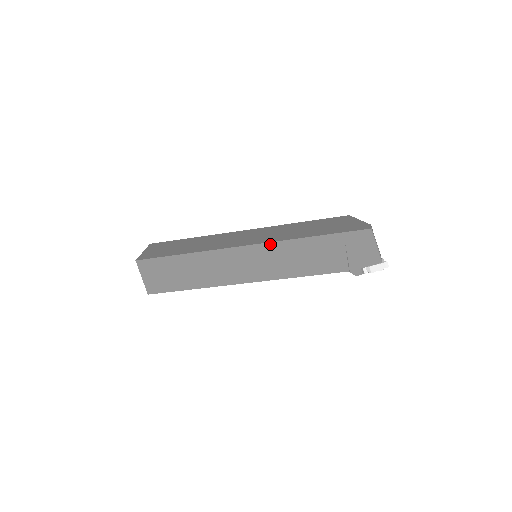
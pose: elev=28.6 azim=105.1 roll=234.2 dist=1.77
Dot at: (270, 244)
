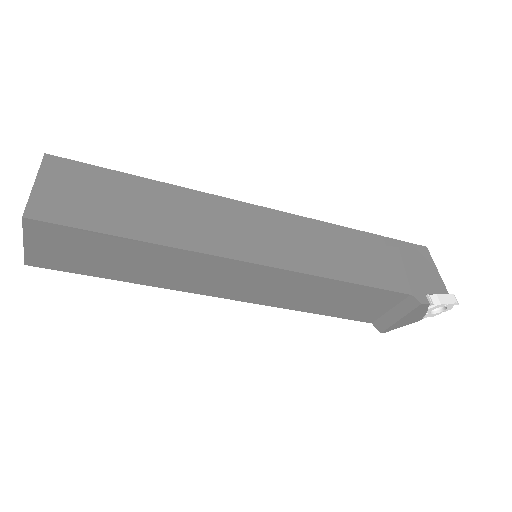
Dot at: (300, 218)
